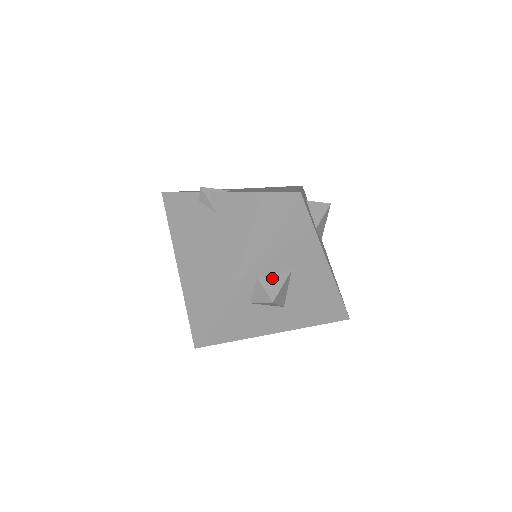
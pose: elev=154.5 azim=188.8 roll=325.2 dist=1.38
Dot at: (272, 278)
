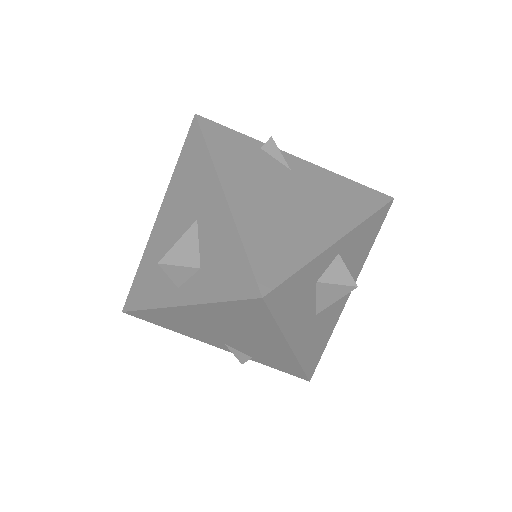
Dot at: occluded
